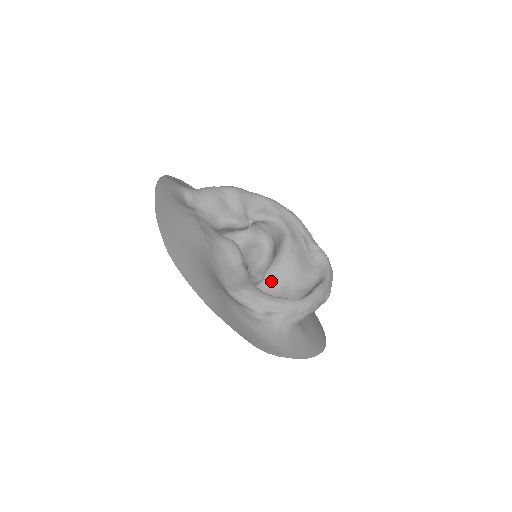
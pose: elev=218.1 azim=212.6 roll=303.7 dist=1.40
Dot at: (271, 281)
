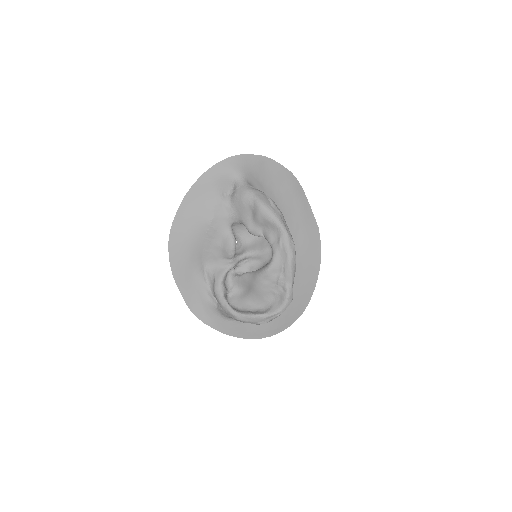
Dot at: (242, 282)
